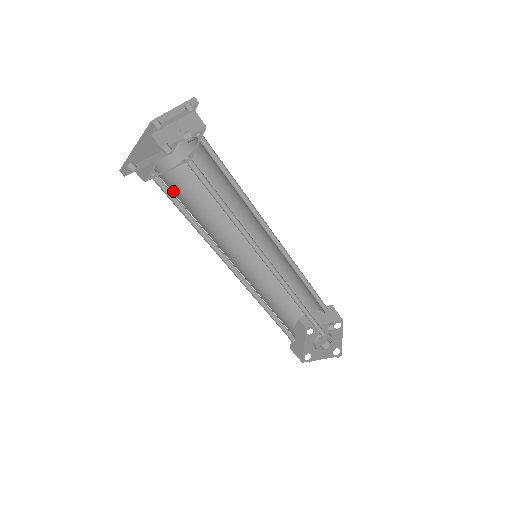
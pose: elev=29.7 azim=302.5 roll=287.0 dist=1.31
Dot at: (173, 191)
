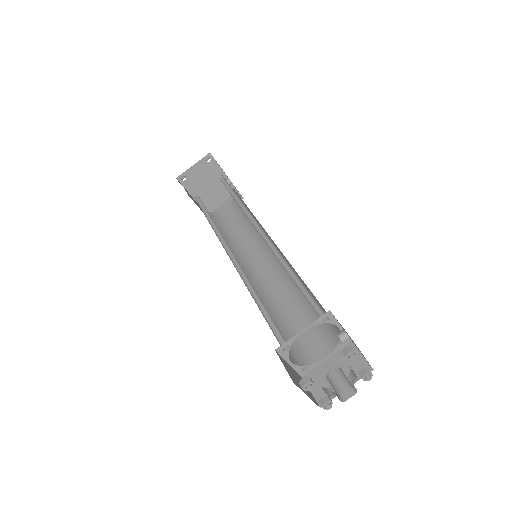
Dot at: occluded
